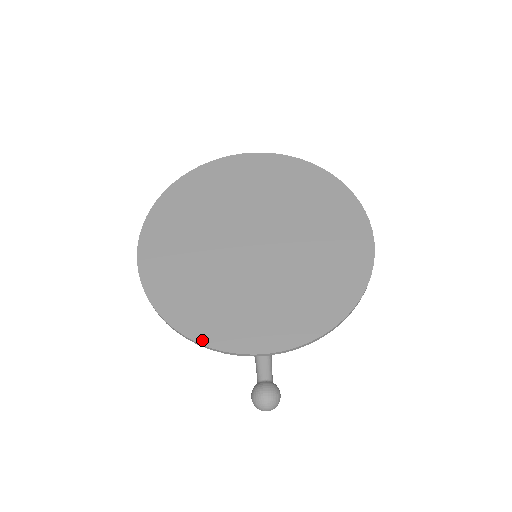
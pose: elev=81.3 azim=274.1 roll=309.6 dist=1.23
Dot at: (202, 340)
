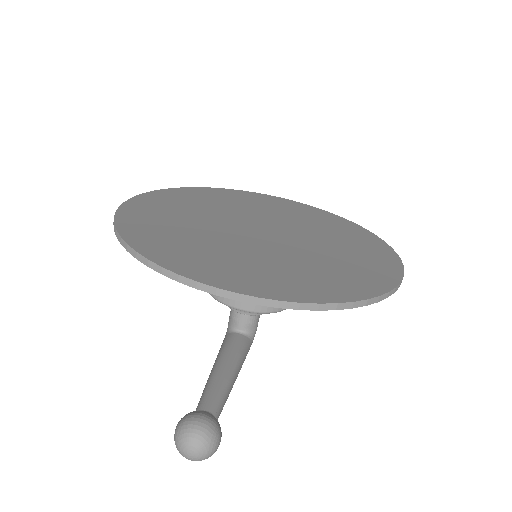
Dot at: (155, 259)
